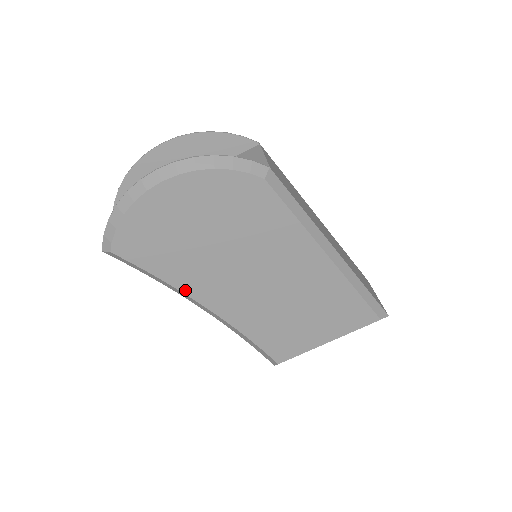
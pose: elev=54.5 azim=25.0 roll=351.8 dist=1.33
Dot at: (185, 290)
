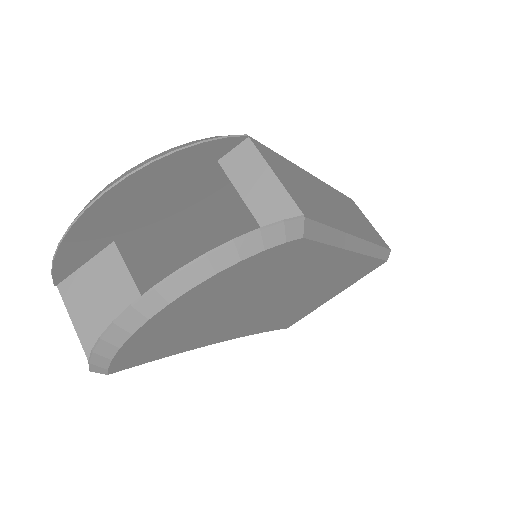
Dot at: (200, 346)
